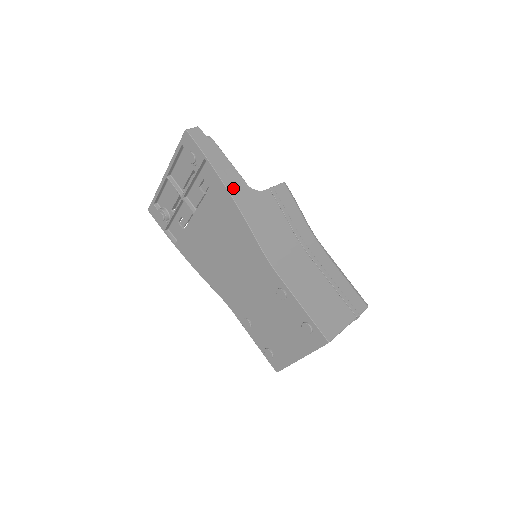
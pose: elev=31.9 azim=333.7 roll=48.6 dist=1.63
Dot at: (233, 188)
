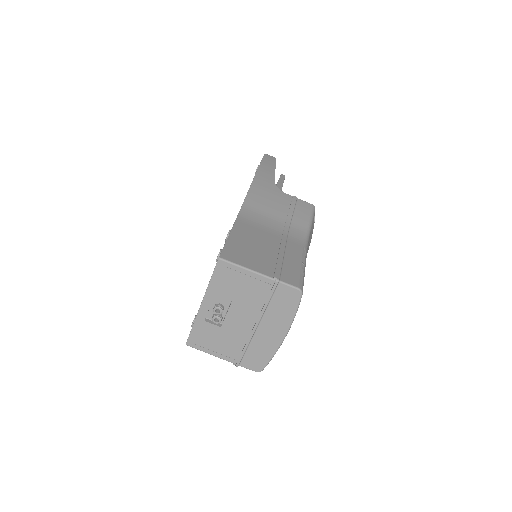
Dot at: (261, 177)
